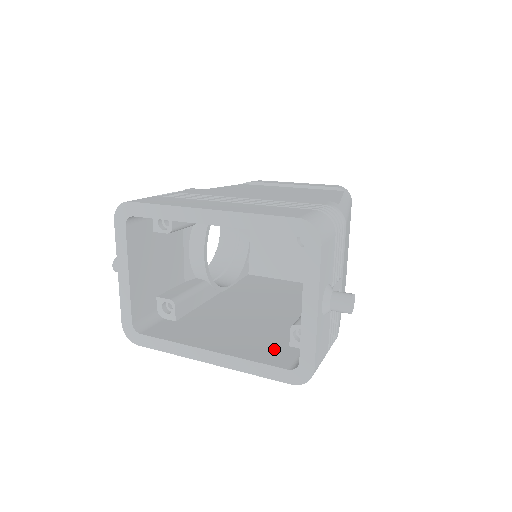
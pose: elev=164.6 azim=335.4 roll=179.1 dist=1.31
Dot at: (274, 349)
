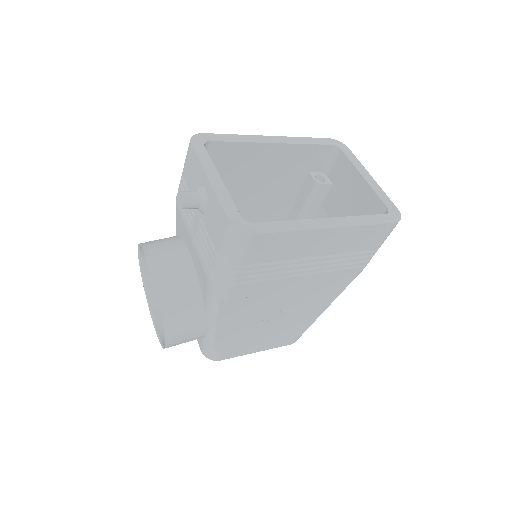
Dot at: occluded
